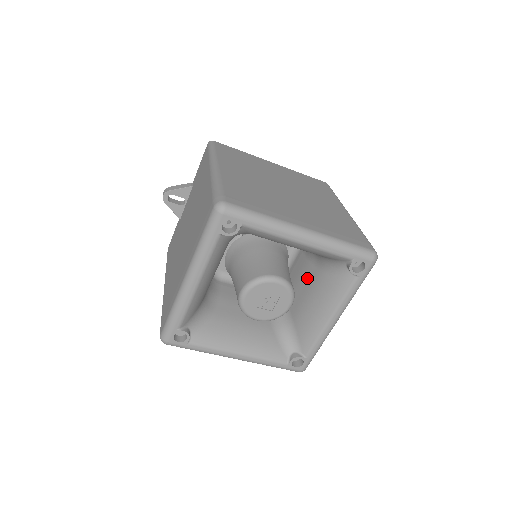
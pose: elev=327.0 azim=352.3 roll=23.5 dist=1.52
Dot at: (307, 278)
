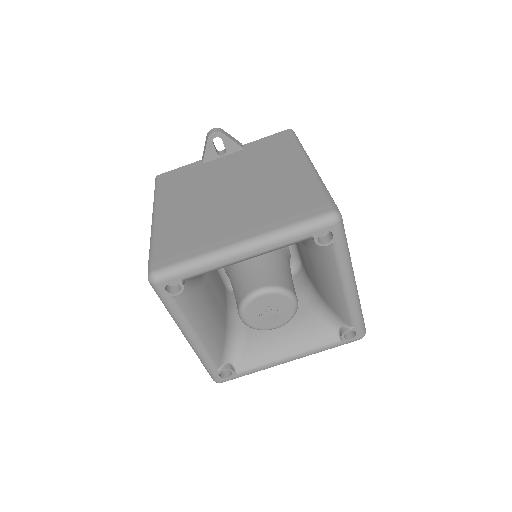
Dot at: occluded
